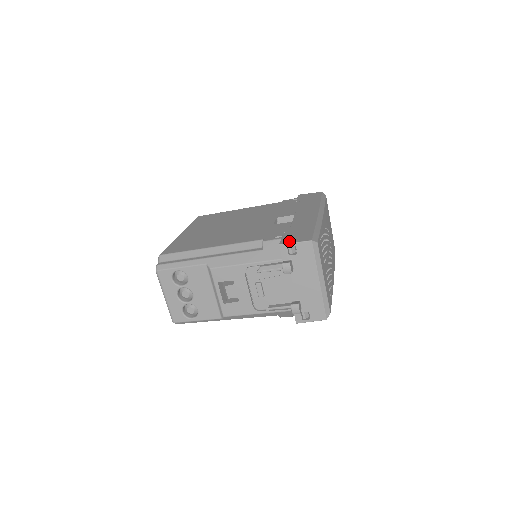
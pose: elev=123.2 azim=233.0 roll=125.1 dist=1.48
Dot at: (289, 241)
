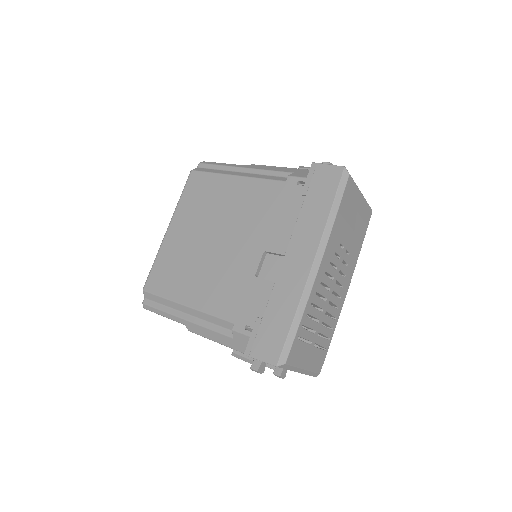
Dot at: (254, 353)
